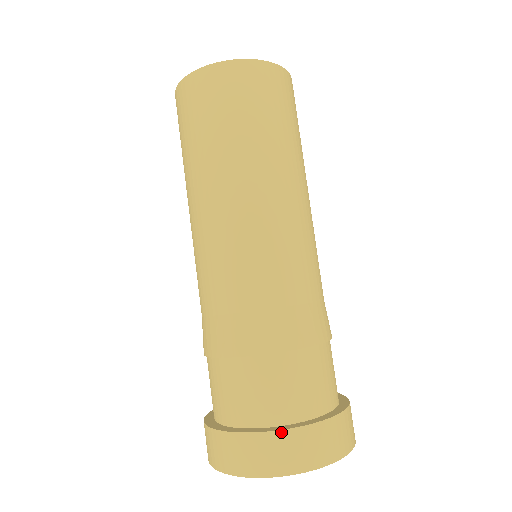
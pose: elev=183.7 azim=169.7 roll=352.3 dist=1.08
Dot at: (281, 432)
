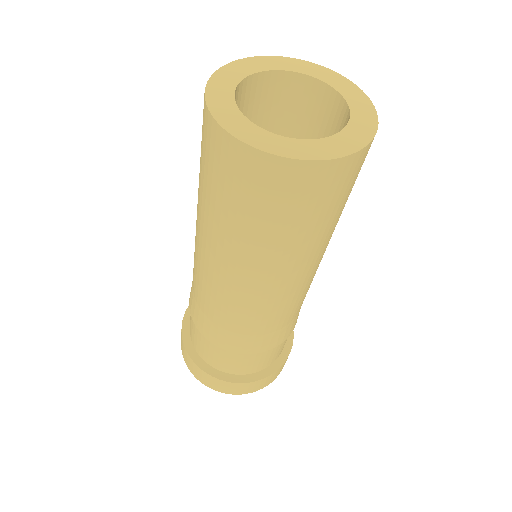
Dot at: (236, 384)
